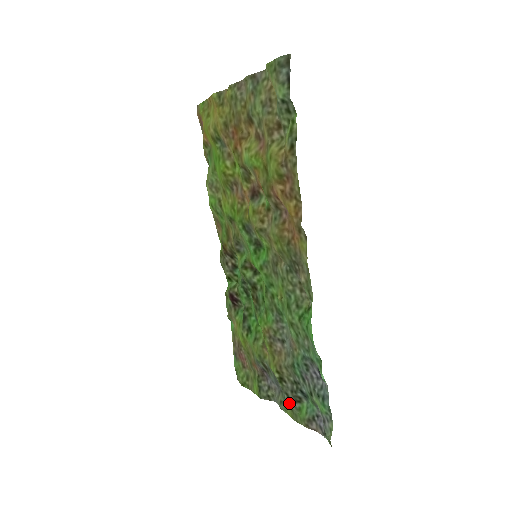
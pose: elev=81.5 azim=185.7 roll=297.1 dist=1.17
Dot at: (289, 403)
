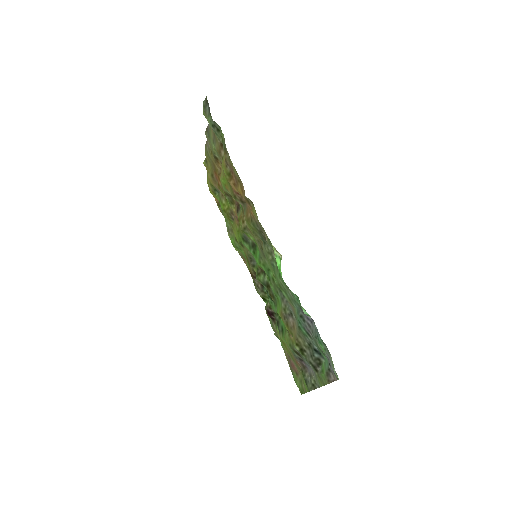
Dot at: (315, 371)
